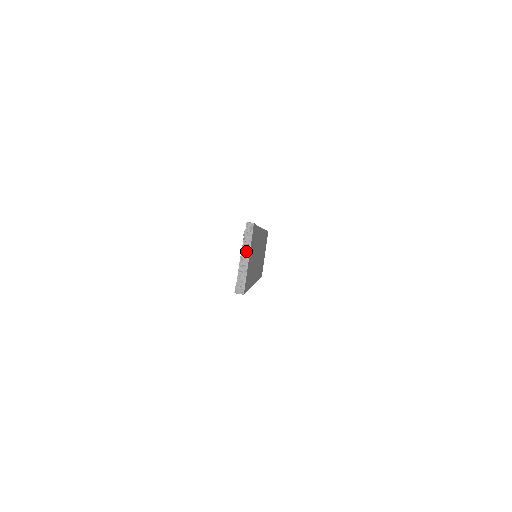
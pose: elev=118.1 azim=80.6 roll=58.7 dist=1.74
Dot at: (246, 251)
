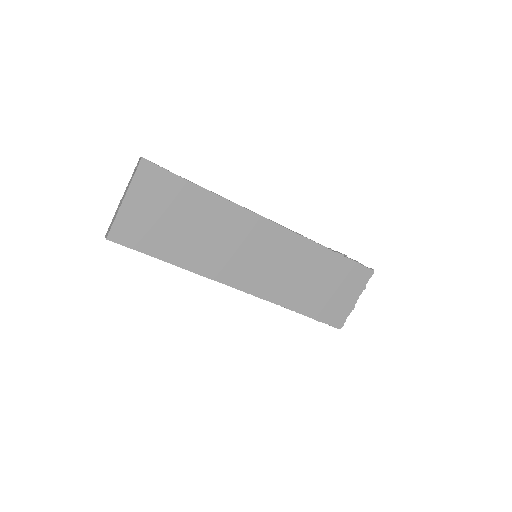
Dot at: (127, 189)
